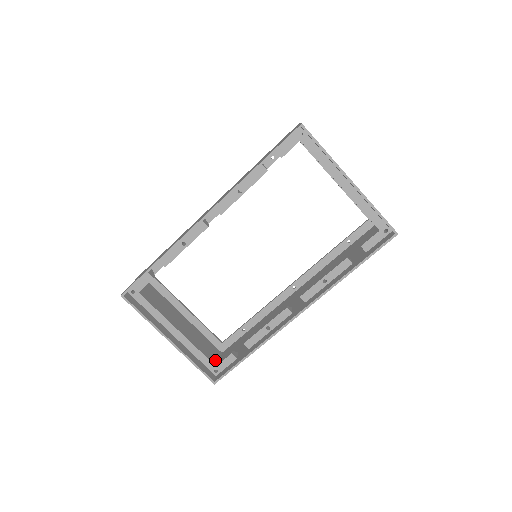
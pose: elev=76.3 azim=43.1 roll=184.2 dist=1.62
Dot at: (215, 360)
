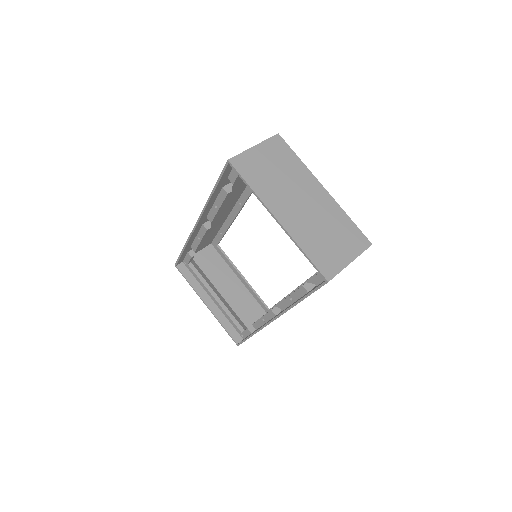
Dot at: occluded
